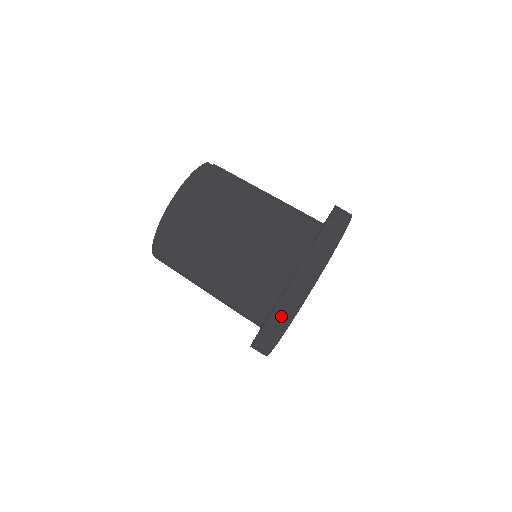
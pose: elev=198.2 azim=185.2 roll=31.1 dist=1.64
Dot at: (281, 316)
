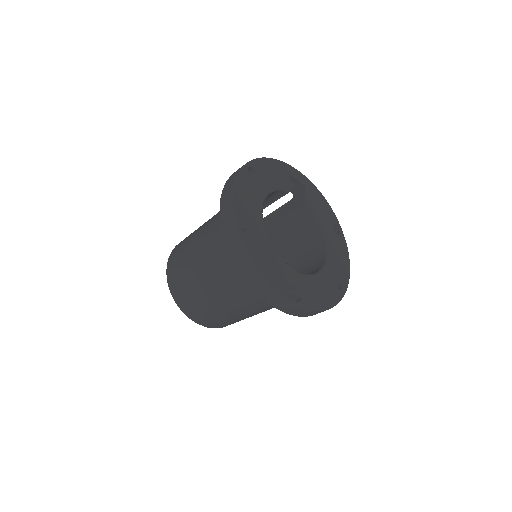
Dot at: (226, 213)
